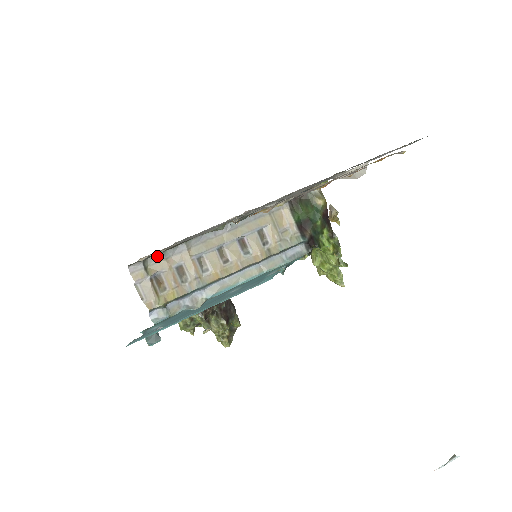
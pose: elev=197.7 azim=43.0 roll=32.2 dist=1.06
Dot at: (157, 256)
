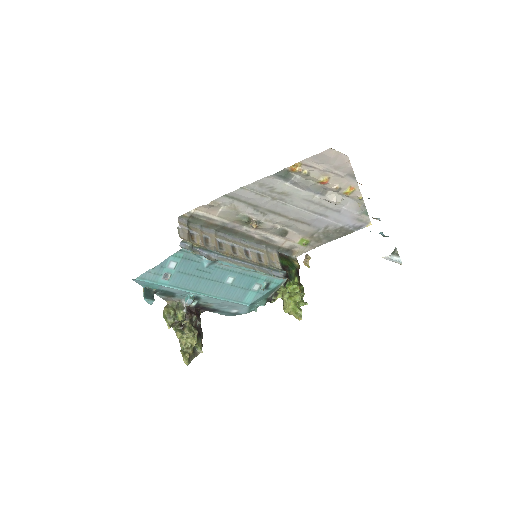
Dot at: (196, 225)
